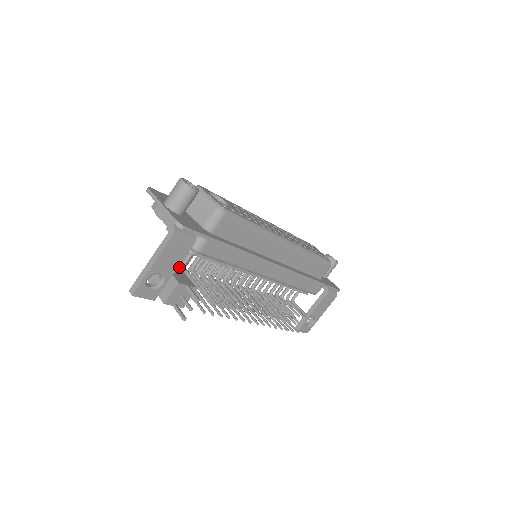
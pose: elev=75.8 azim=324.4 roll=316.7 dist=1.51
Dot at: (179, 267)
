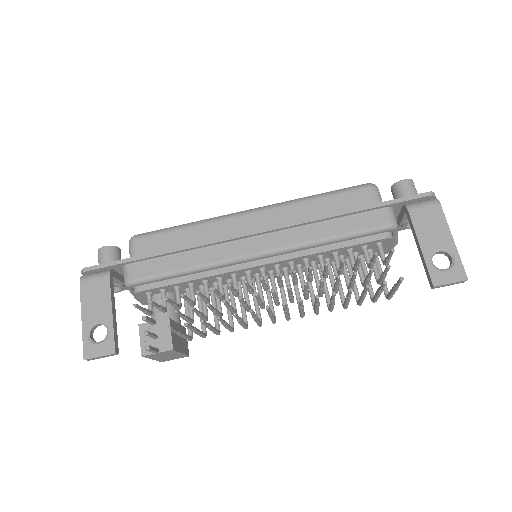
Dot at: occluded
